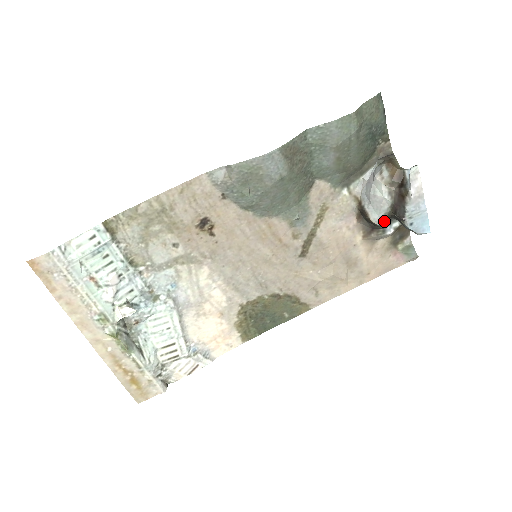
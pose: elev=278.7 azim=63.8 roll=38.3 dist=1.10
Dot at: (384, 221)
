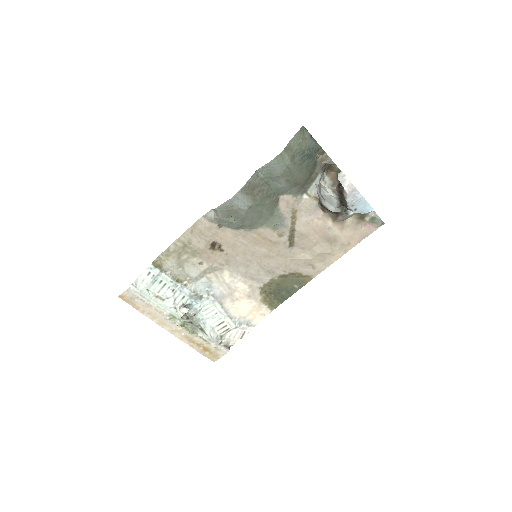
Dot at: (341, 209)
